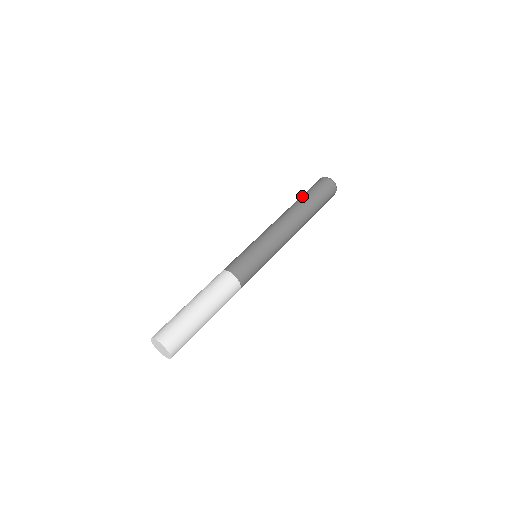
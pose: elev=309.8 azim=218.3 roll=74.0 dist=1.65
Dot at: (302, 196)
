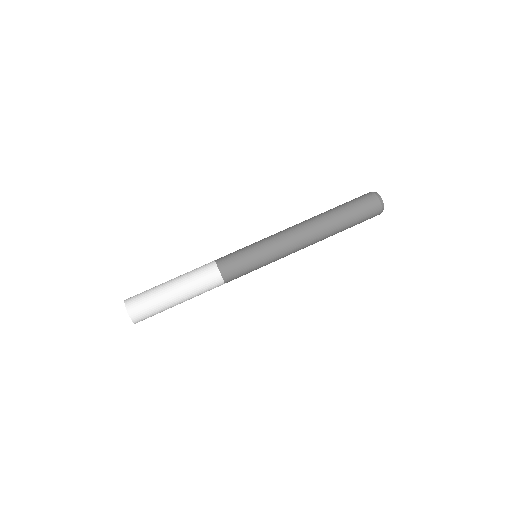
Dot at: (344, 218)
